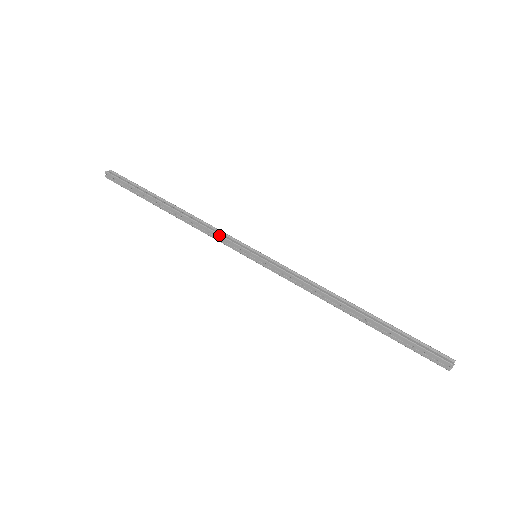
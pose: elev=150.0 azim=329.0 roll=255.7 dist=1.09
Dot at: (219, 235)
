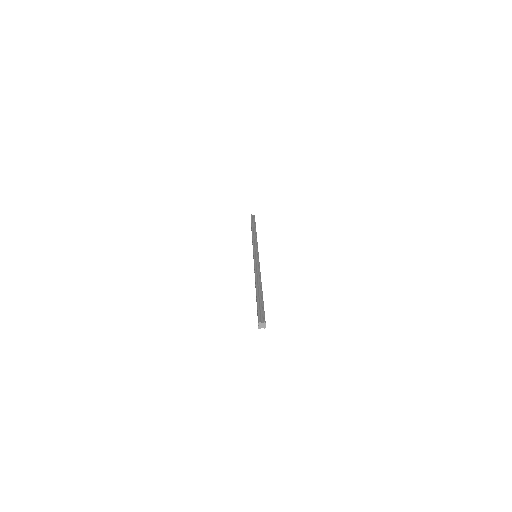
Dot at: (253, 244)
